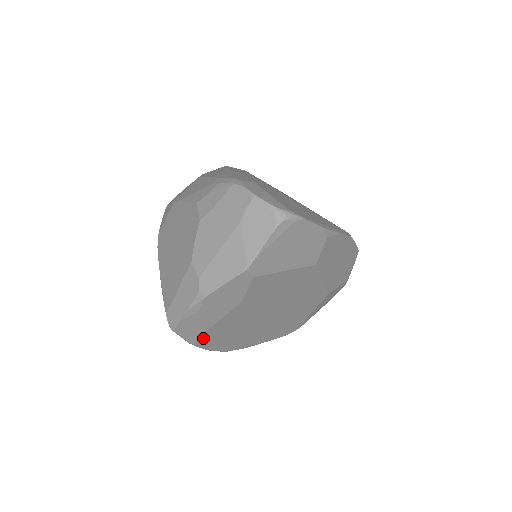
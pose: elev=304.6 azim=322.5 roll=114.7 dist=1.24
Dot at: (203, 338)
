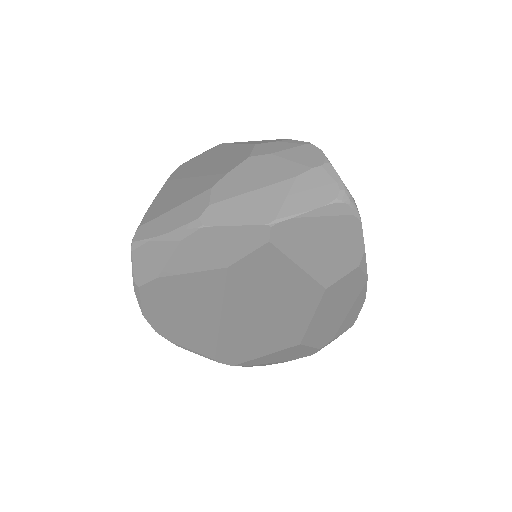
Dot at: (152, 286)
